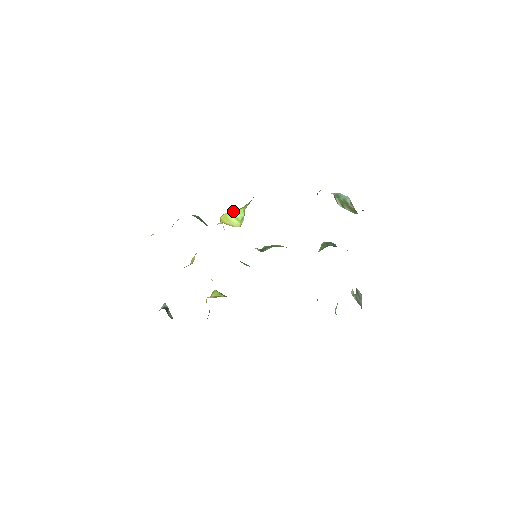
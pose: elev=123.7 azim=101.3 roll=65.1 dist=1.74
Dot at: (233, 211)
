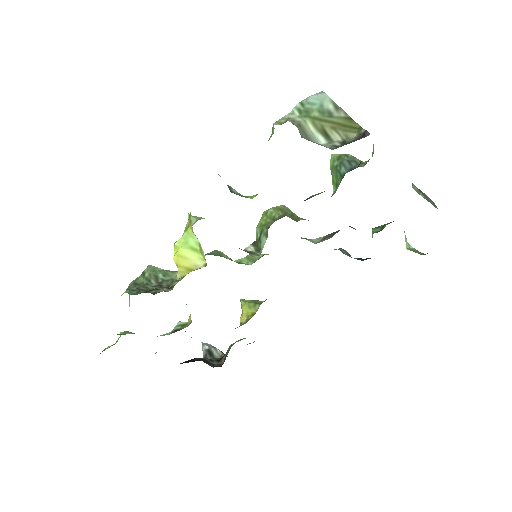
Dot at: (181, 237)
